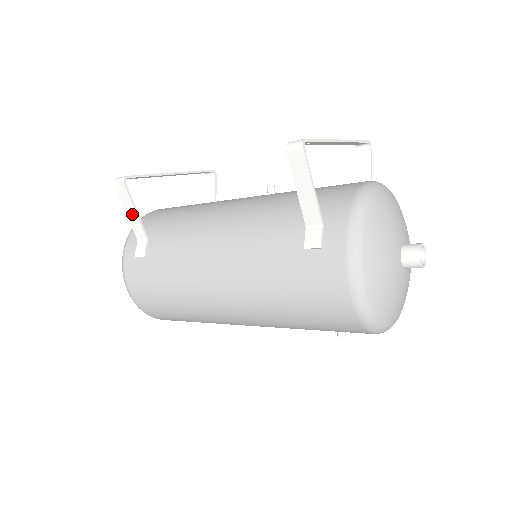
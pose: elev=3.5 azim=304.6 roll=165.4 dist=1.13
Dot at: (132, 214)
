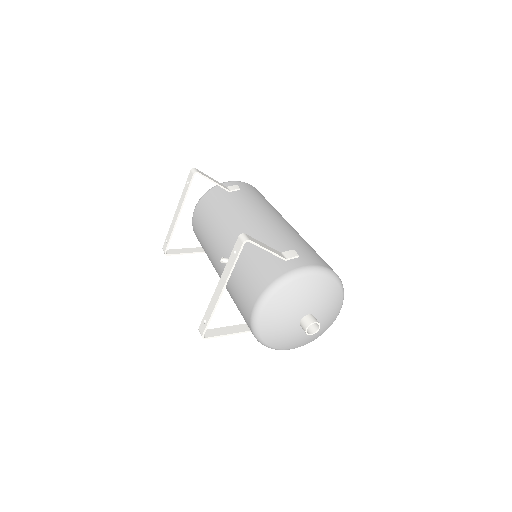
Dot at: (186, 252)
